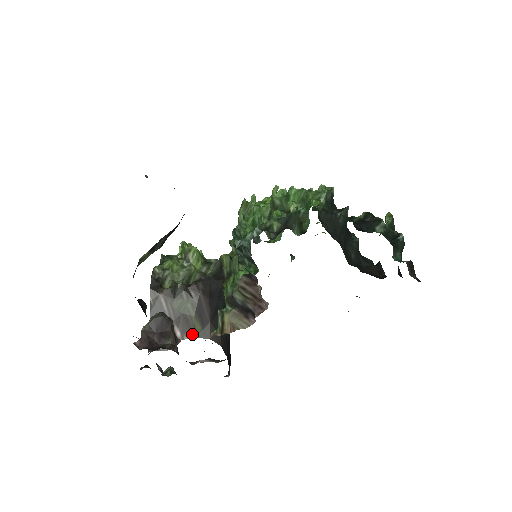
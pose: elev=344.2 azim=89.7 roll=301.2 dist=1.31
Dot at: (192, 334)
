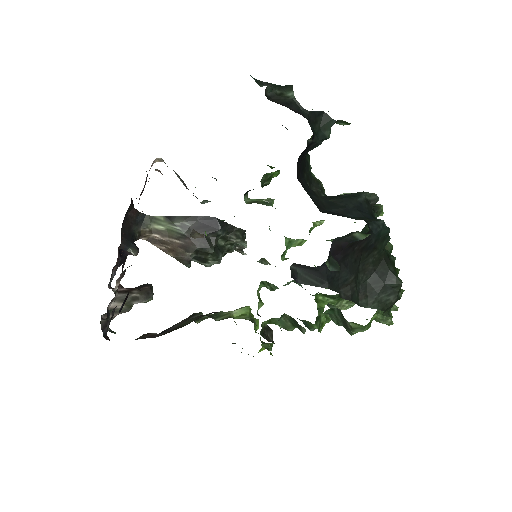
Dot at: (164, 334)
